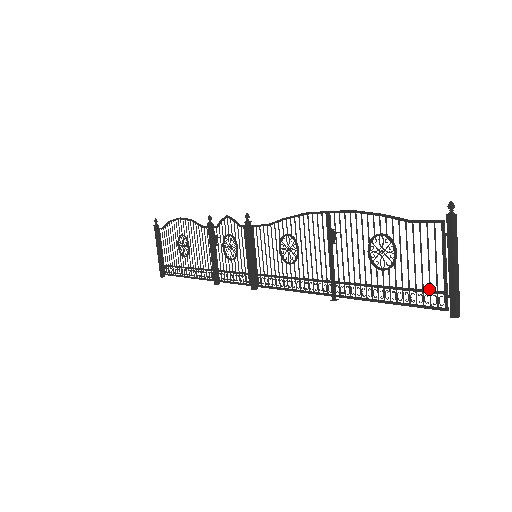
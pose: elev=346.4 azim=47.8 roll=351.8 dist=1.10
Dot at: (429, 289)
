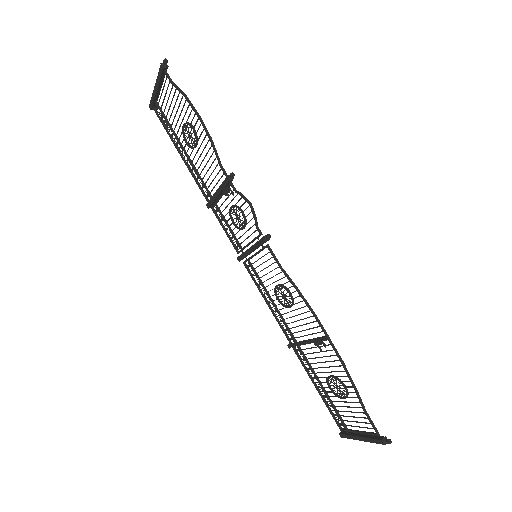
Dot at: (342, 420)
